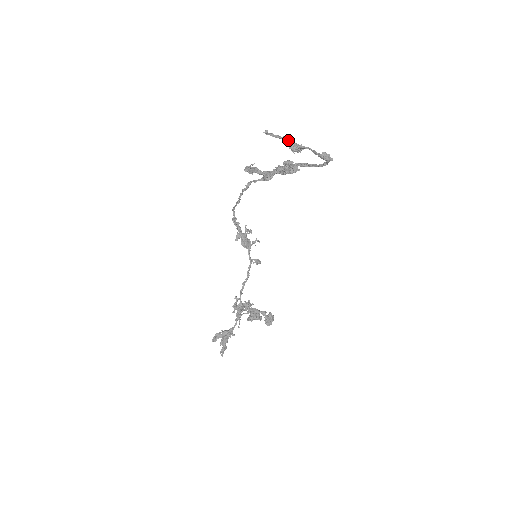
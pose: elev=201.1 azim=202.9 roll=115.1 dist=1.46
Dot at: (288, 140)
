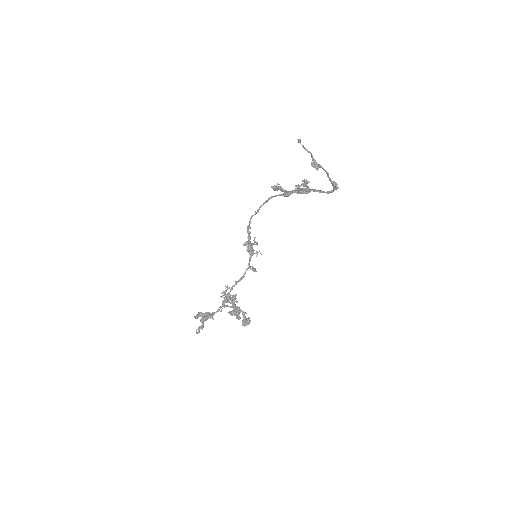
Dot at: (312, 155)
